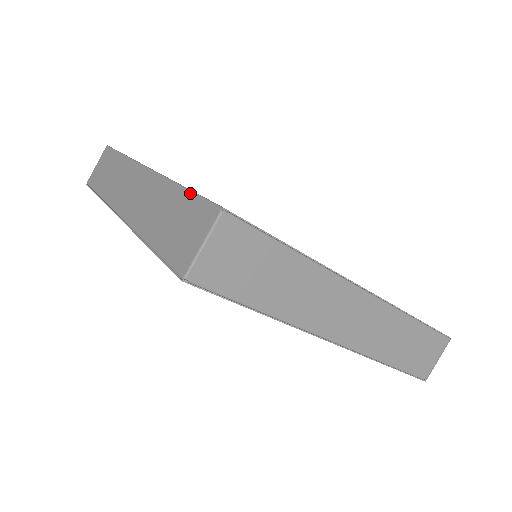
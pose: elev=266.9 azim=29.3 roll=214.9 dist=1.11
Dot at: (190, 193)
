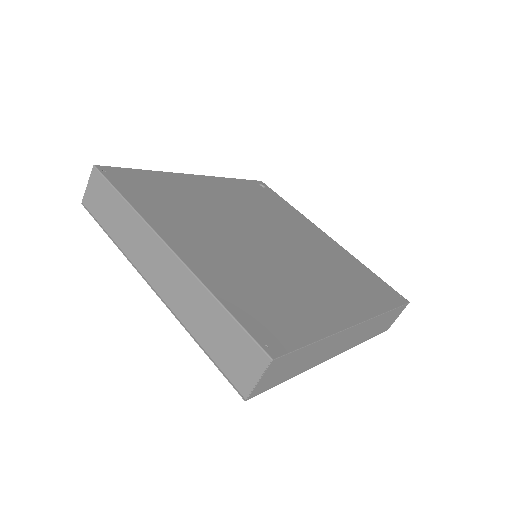
Dot at: (234, 321)
